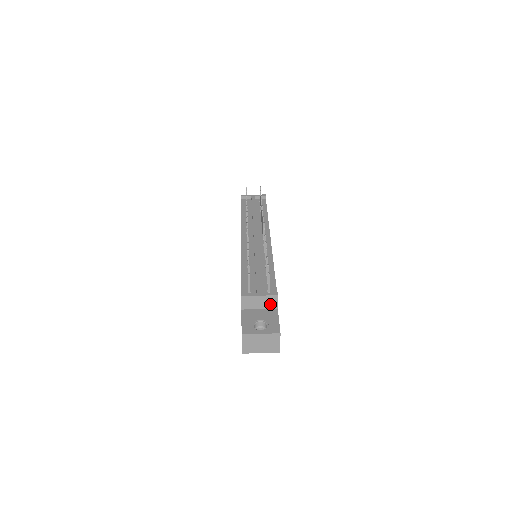
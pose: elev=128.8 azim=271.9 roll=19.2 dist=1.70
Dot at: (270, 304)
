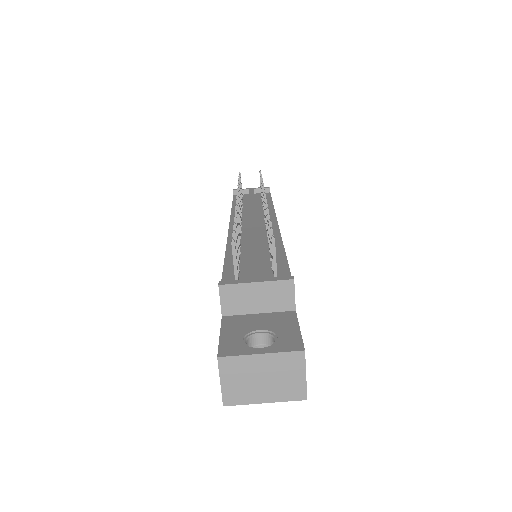
Dot at: (279, 301)
